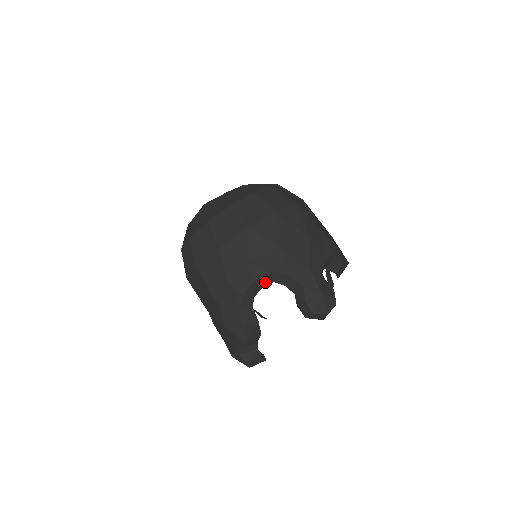
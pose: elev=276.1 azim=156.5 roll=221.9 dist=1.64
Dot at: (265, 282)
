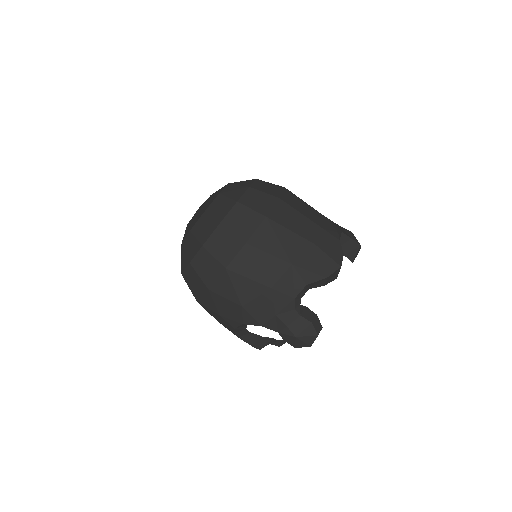
Dot at: (245, 325)
